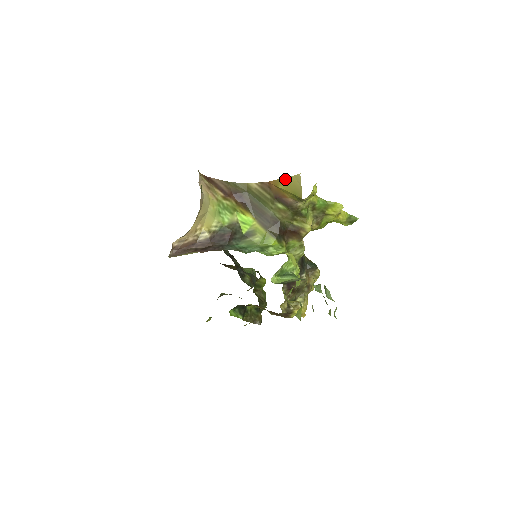
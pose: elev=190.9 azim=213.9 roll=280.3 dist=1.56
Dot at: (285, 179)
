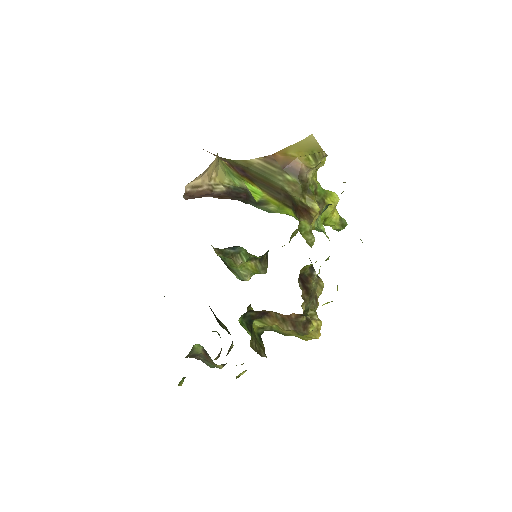
Dot at: (294, 145)
